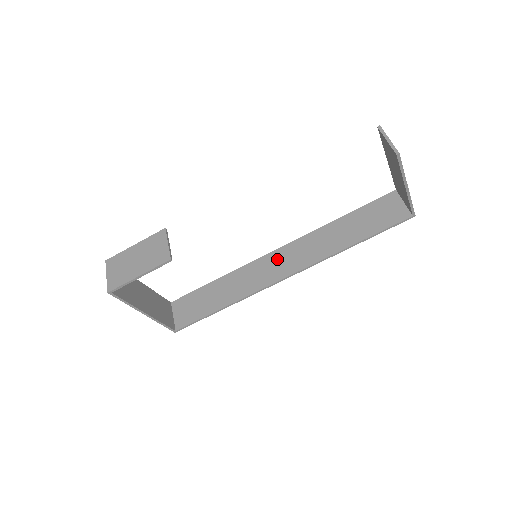
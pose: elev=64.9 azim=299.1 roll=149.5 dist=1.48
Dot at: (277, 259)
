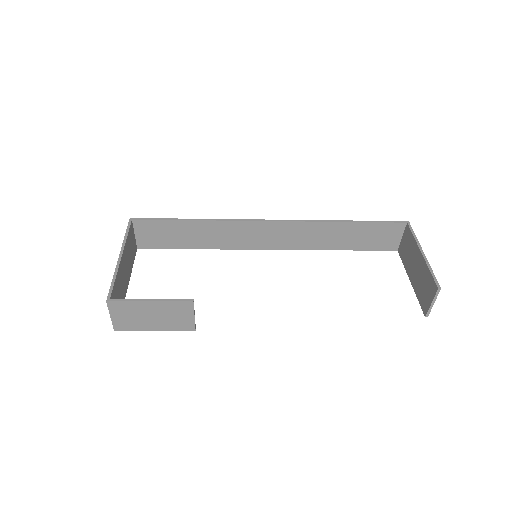
Dot at: (268, 231)
